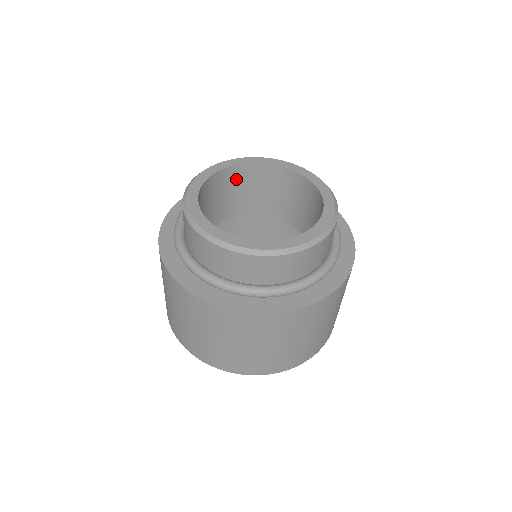
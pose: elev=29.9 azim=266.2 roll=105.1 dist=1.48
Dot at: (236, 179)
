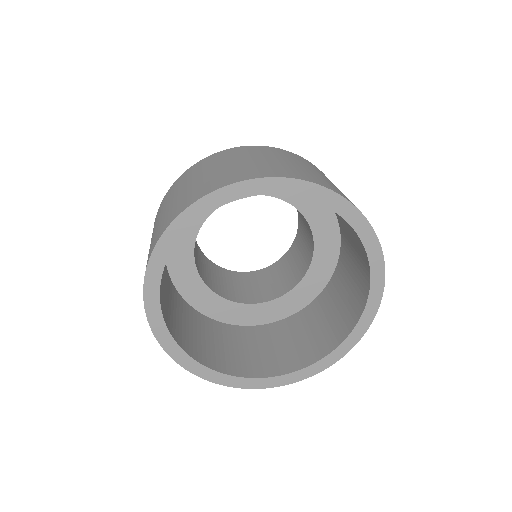
Dot at: (245, 280)
